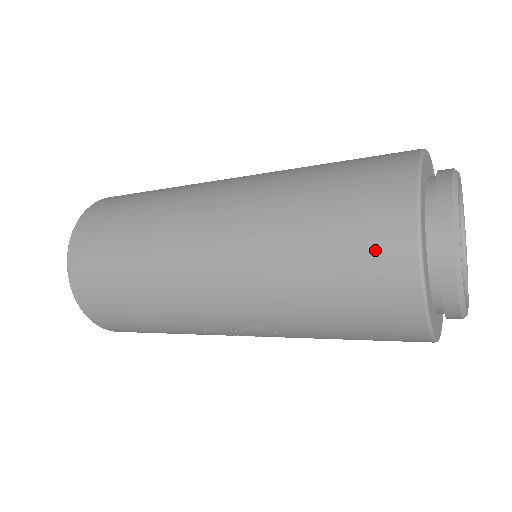
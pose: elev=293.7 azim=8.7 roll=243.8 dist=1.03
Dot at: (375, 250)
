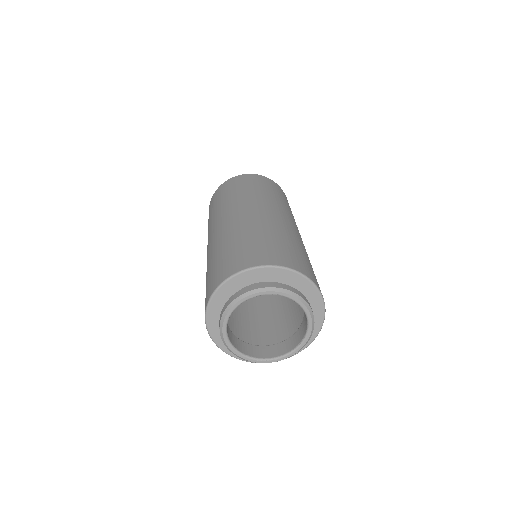
Dot at: occluded
